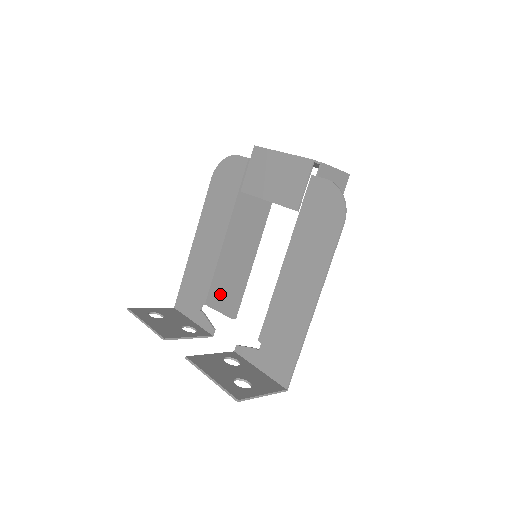
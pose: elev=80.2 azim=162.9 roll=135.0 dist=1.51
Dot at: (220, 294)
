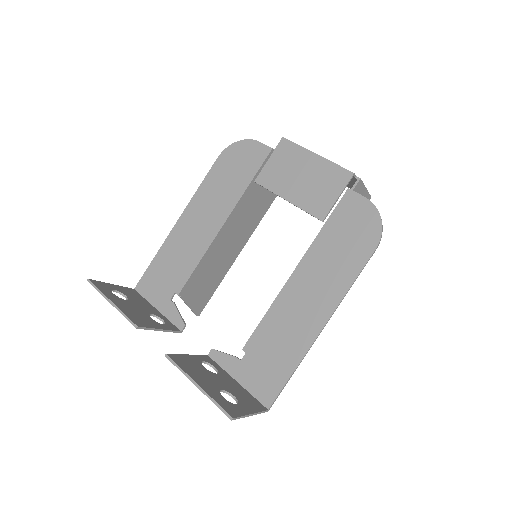
Dot at: (196, 286)
